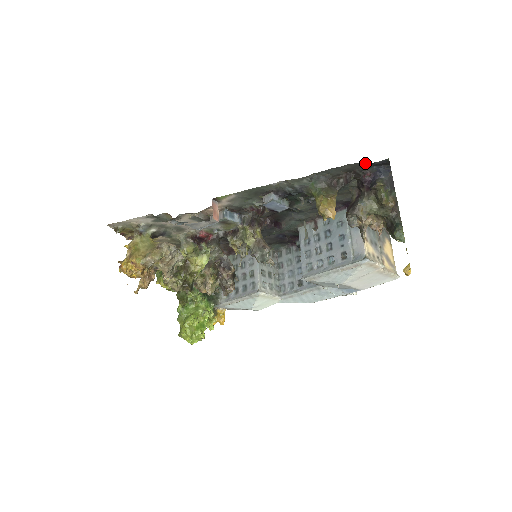
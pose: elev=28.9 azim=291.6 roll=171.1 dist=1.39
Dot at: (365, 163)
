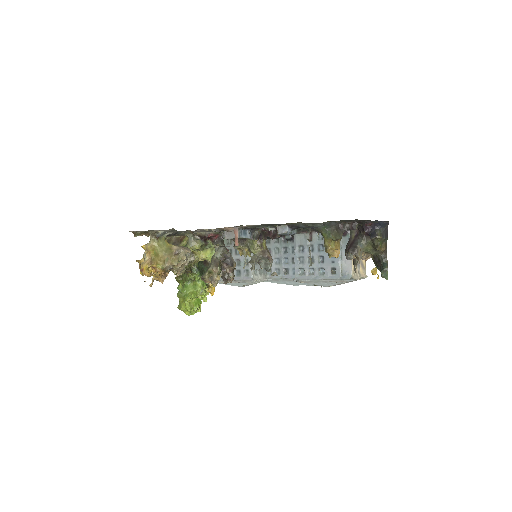
Dot at: occluded
